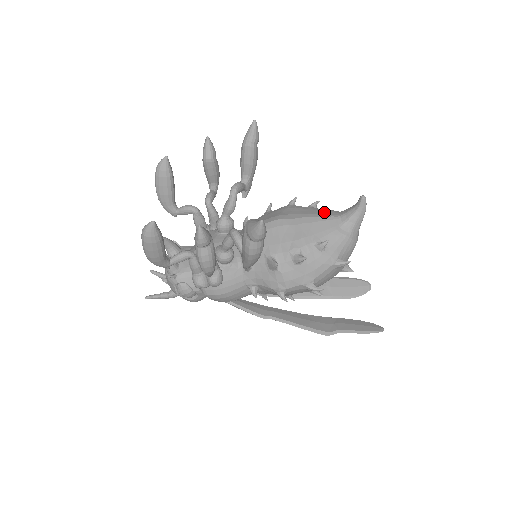
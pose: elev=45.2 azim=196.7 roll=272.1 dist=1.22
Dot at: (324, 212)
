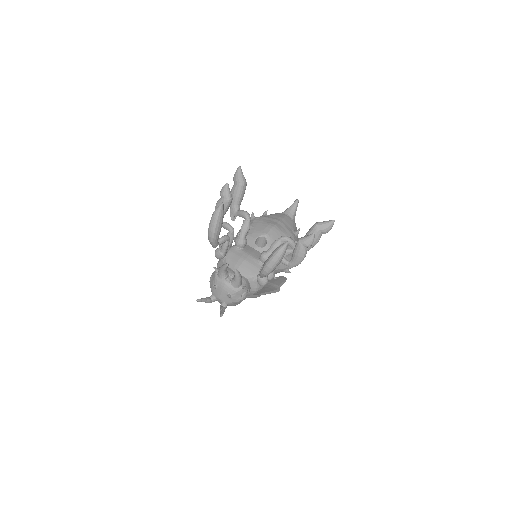
Dot at: (279, 215)
